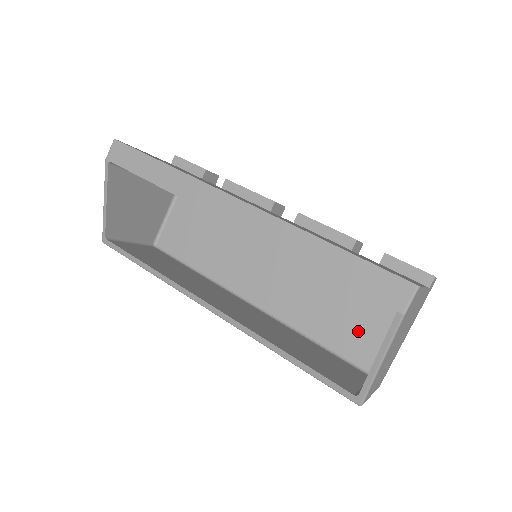
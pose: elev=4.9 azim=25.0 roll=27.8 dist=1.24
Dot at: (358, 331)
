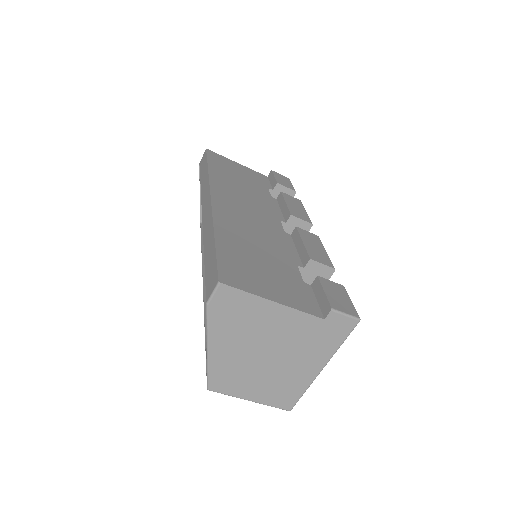
Dot at: occluded
